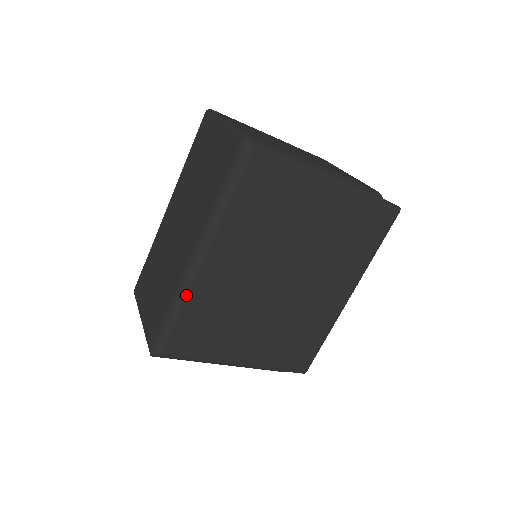
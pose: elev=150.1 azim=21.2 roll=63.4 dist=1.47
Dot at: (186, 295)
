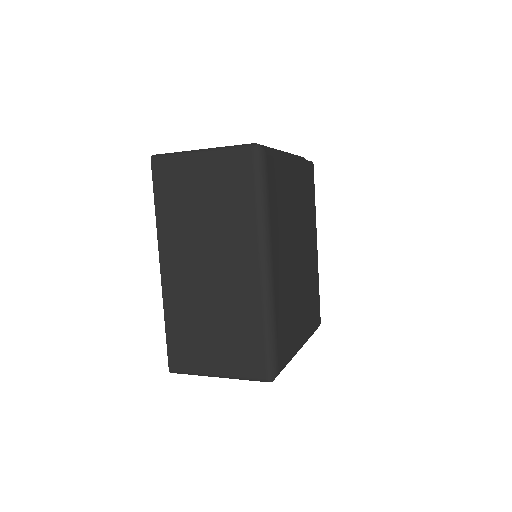
Dot at: (273, 305)
